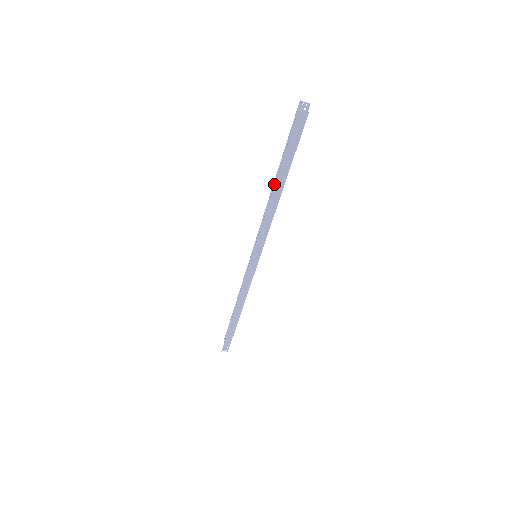
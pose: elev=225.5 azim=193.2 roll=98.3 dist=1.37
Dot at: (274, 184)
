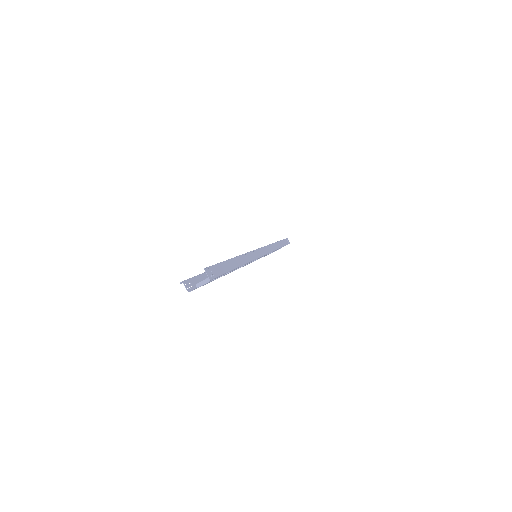
Dot at: (239, 257)
